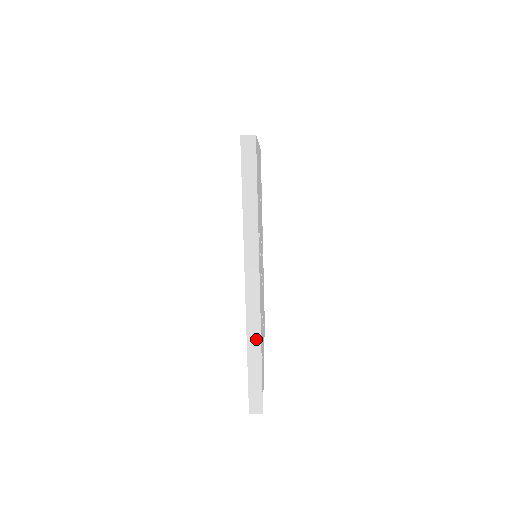
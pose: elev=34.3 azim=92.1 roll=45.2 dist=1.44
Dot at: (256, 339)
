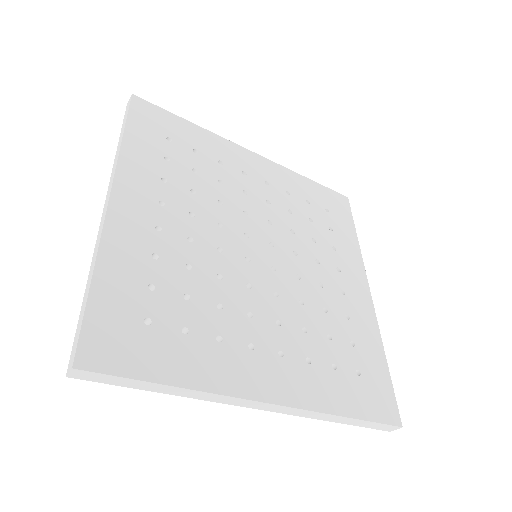
Dot at: (326, 416)
